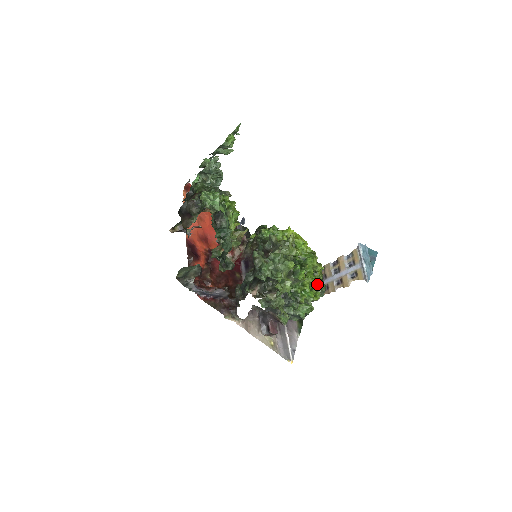
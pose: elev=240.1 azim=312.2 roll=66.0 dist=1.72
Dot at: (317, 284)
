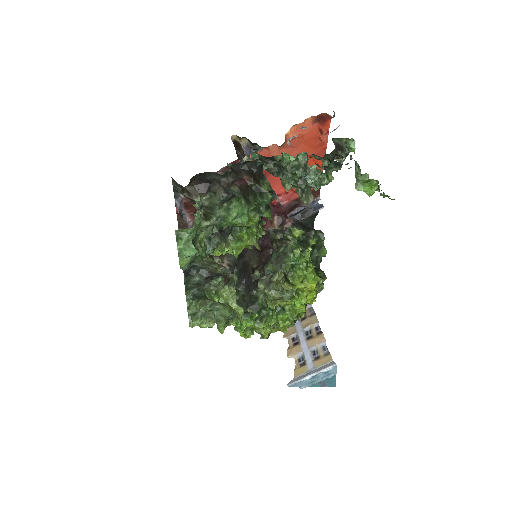
Dot at: (260, 332)
